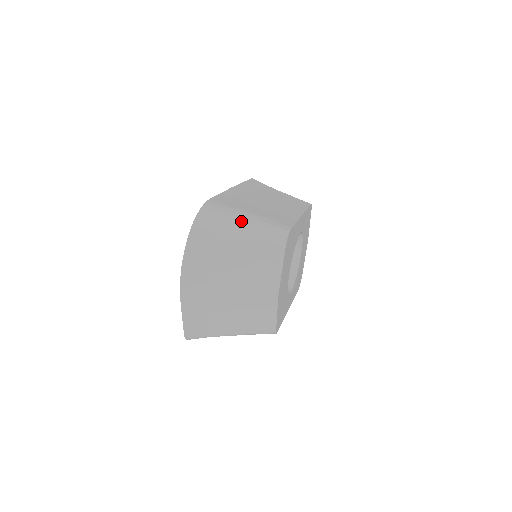
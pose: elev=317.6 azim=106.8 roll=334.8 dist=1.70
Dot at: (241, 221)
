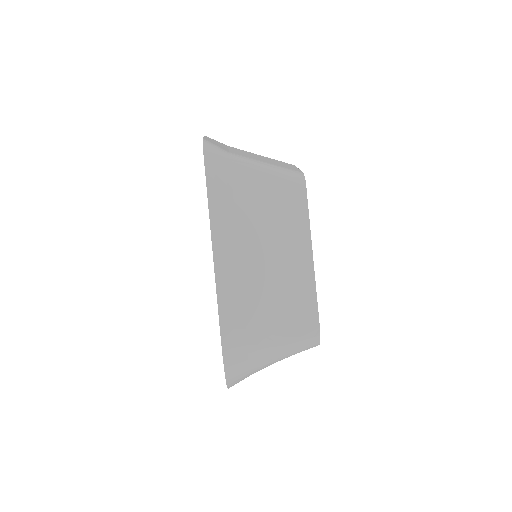
Dot at: (269, 350)
